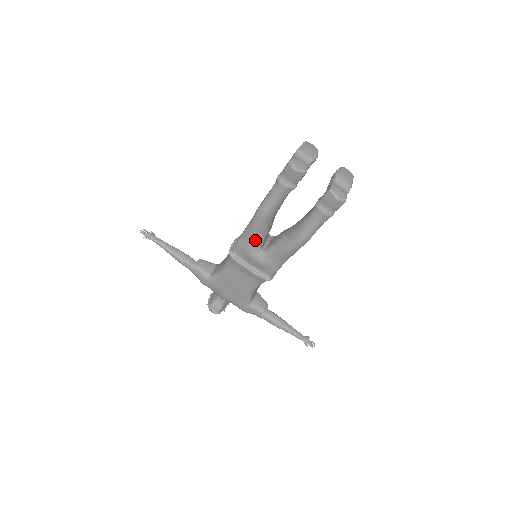
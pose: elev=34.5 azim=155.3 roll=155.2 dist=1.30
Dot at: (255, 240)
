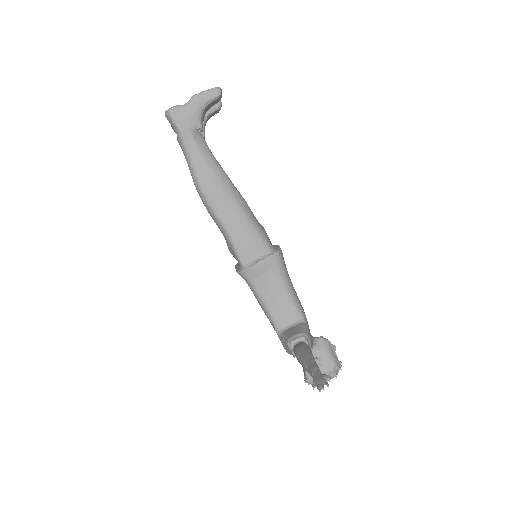
Dot at: occluded
